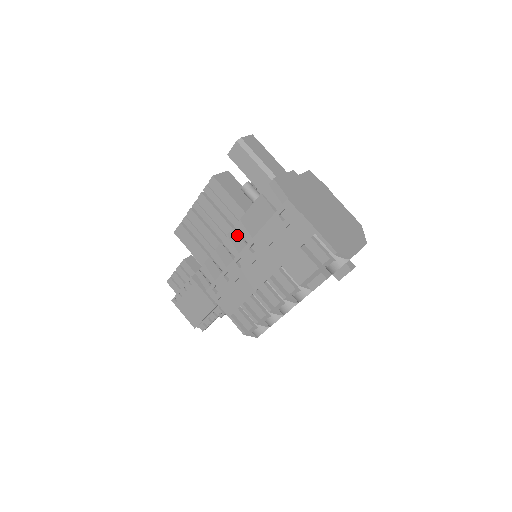
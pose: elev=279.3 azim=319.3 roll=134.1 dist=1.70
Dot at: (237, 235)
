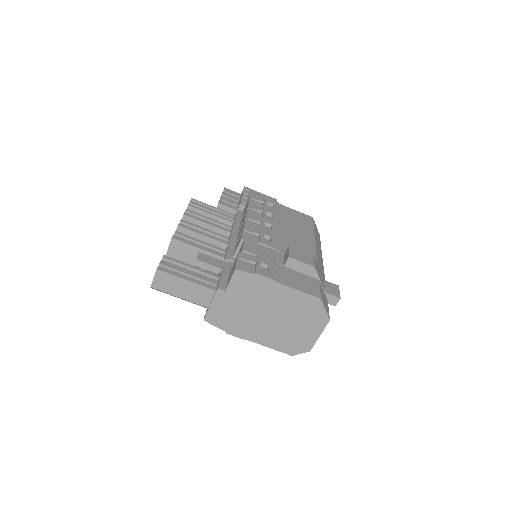
Dot at: occluded
